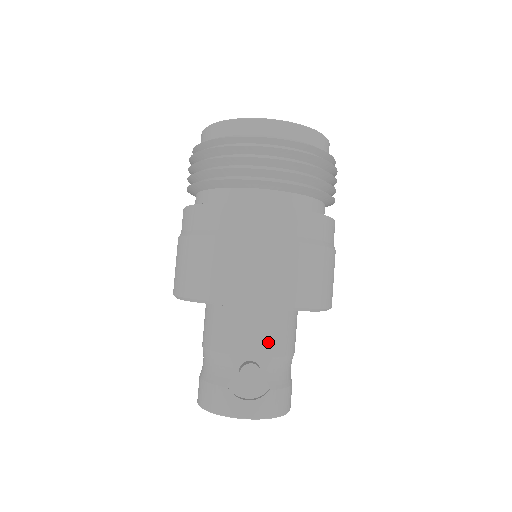
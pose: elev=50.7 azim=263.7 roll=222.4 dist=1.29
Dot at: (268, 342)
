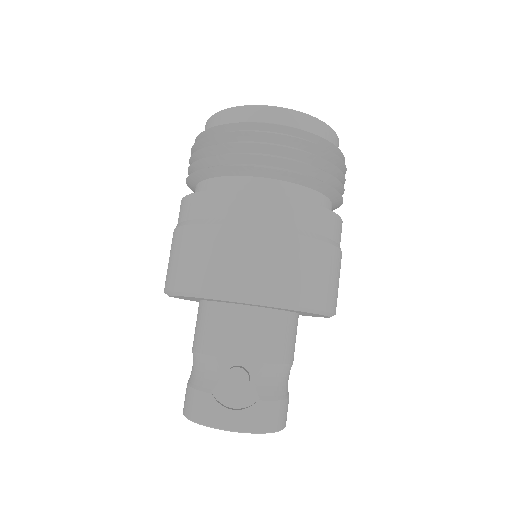
Dot at: (259, 345)
